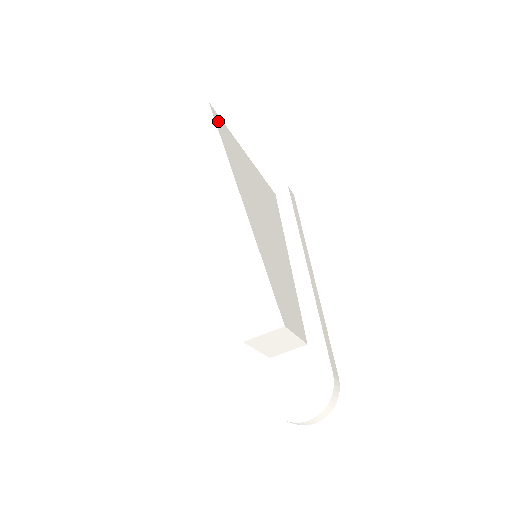
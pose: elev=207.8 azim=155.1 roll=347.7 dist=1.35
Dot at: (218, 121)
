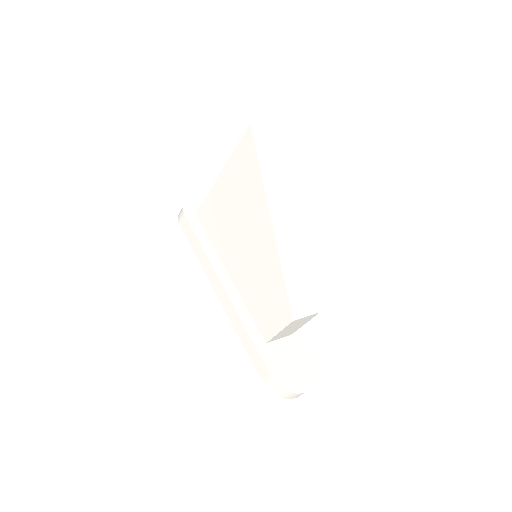
Dot at: occluded
